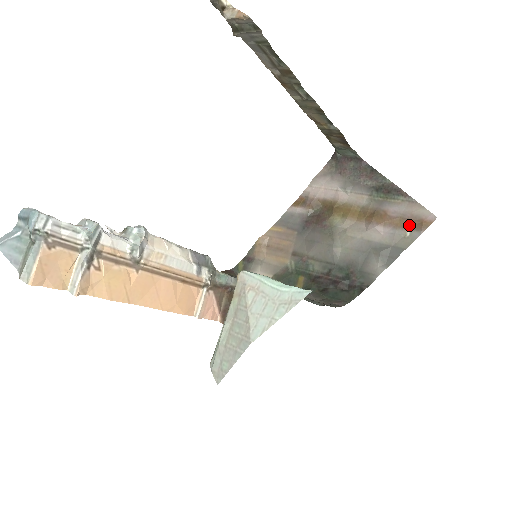
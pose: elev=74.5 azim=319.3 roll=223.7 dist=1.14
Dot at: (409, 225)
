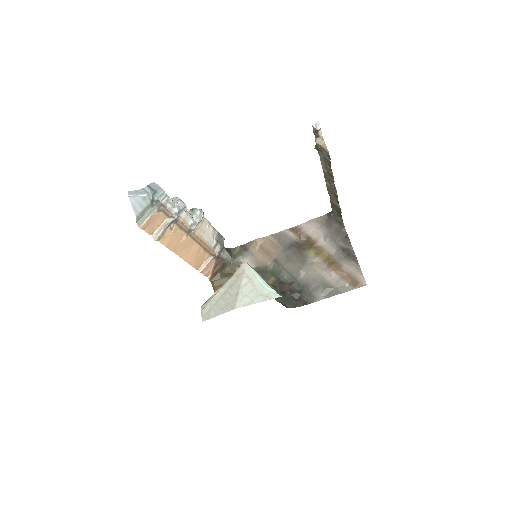
Dot at: (350, 281)
